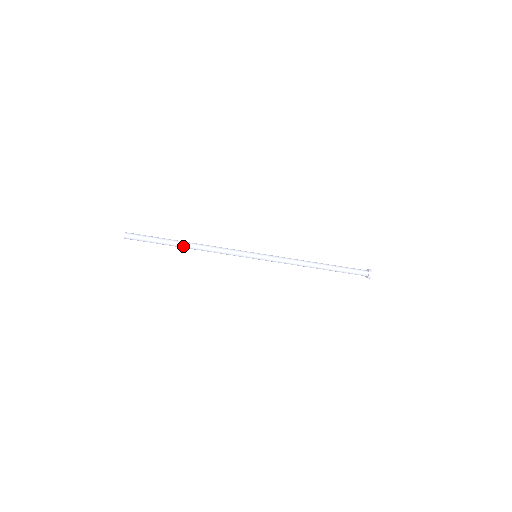
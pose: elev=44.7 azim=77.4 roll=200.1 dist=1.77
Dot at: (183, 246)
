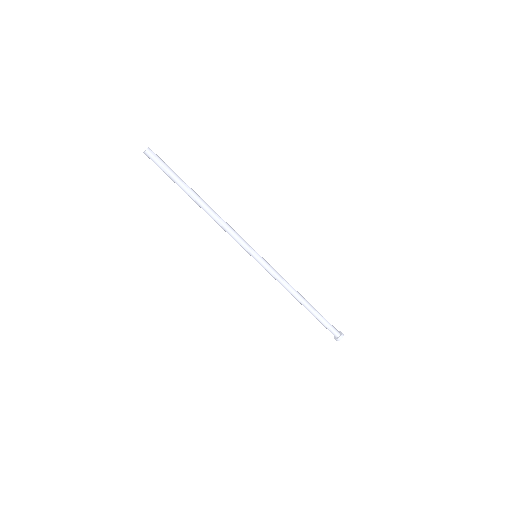
Dot at: (196, 201)
